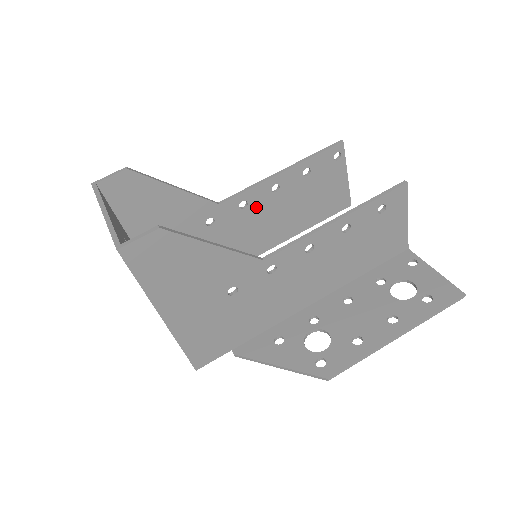
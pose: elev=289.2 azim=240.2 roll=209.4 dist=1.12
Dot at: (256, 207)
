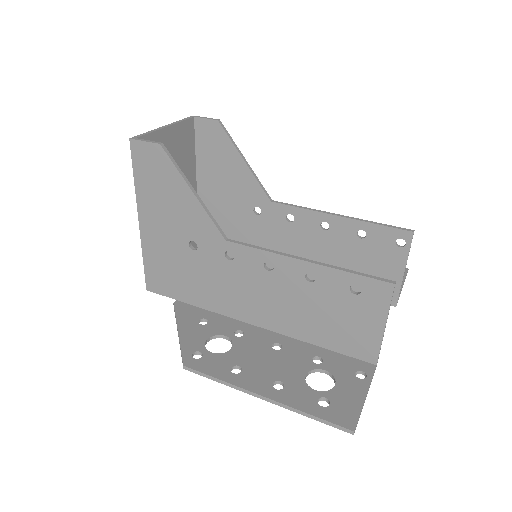
Dot at: (300, 229)
